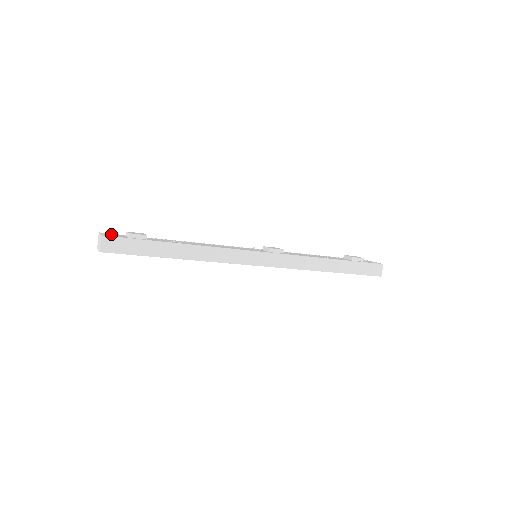
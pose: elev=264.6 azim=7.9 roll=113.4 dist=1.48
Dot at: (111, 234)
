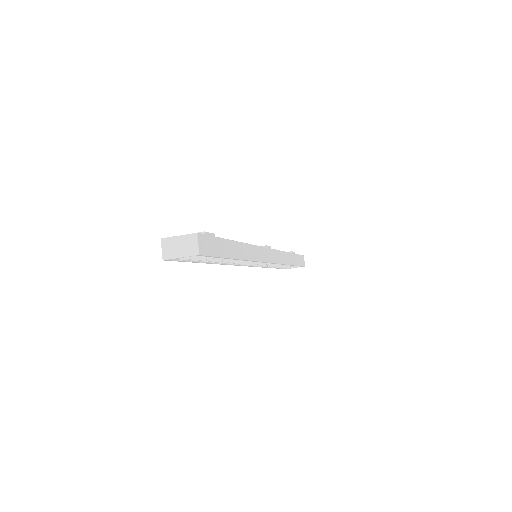
Dot at: occluded
